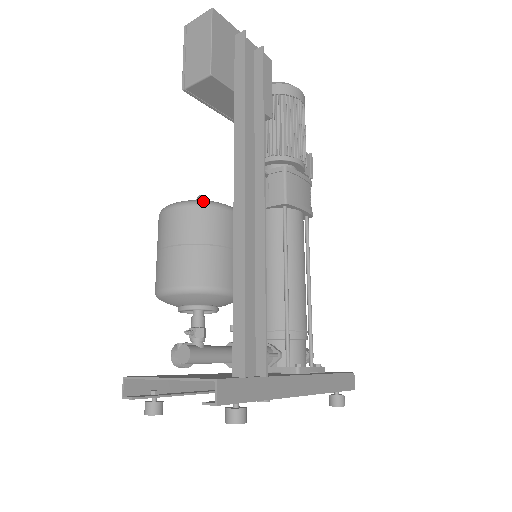
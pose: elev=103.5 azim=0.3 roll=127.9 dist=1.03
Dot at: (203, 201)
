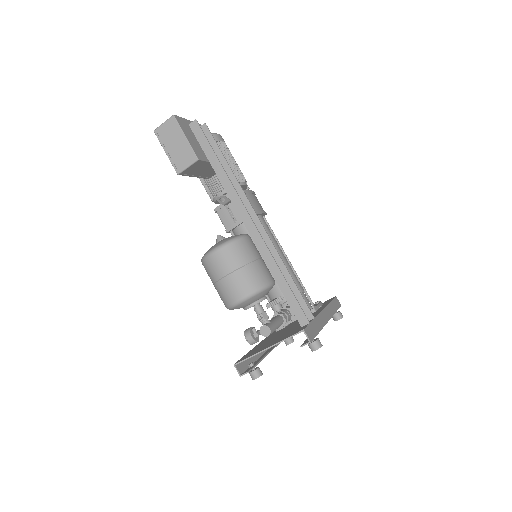
Dot at: (233, 239)
